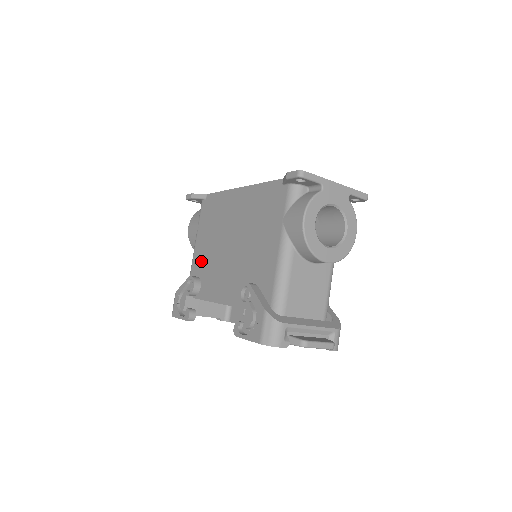
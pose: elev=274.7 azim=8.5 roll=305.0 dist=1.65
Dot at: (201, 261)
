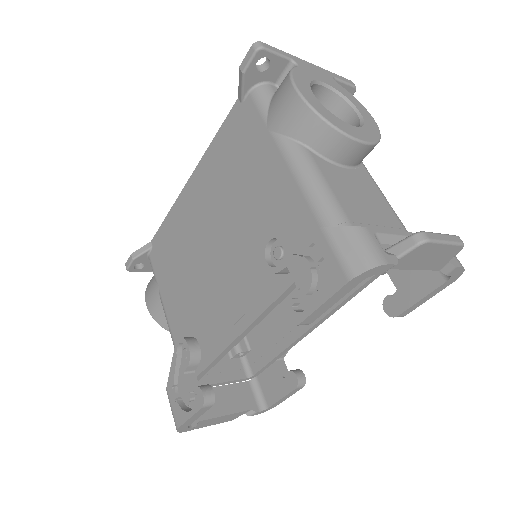
Dot at: (183, 317)
